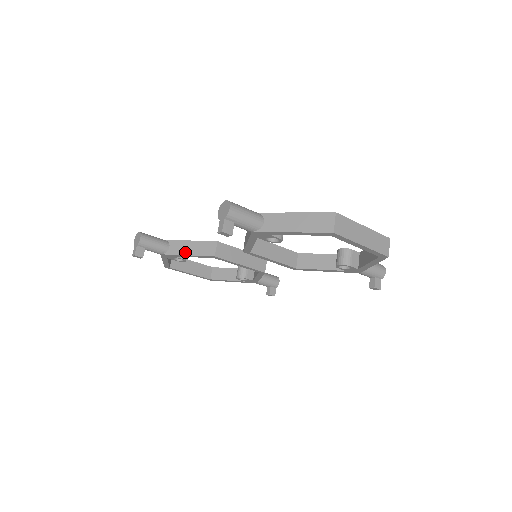
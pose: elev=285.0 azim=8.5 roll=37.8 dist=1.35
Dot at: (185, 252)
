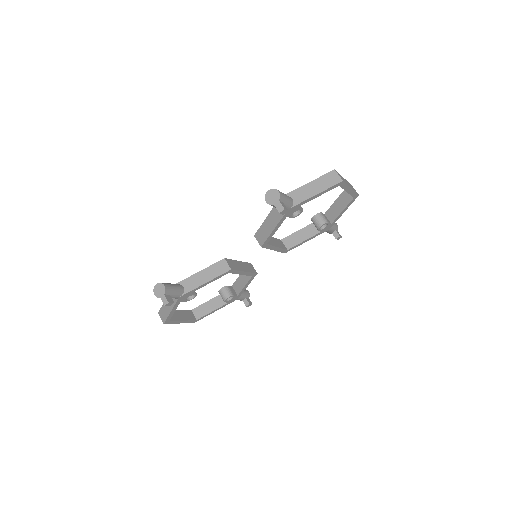
Dot at: (202, 282)
